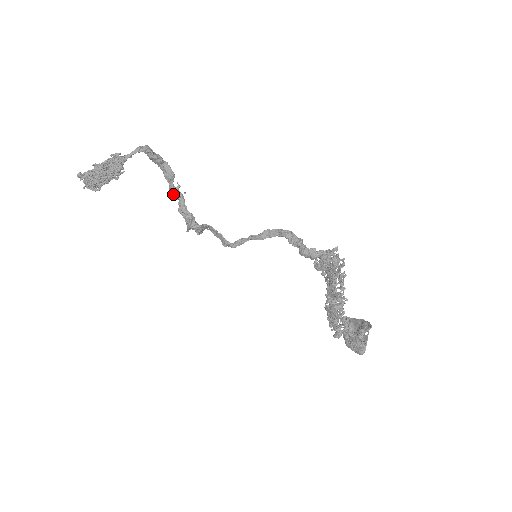
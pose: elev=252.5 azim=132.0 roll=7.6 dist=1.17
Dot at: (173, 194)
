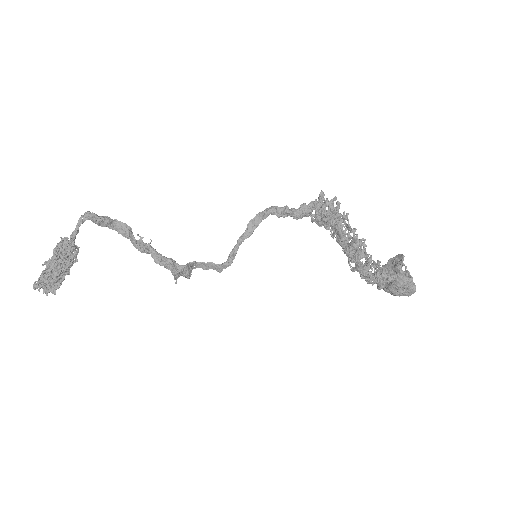
Dot at: (140, 249)
